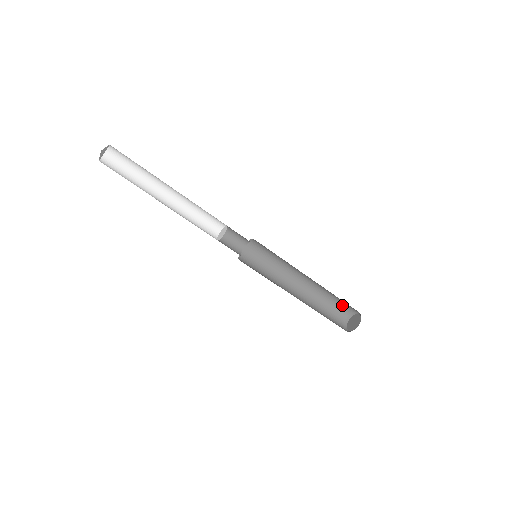
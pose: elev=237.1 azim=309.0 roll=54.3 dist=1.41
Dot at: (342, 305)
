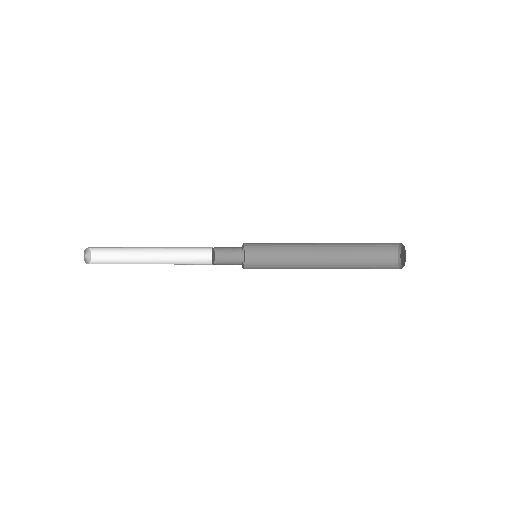
Dot at: (381, 245)
